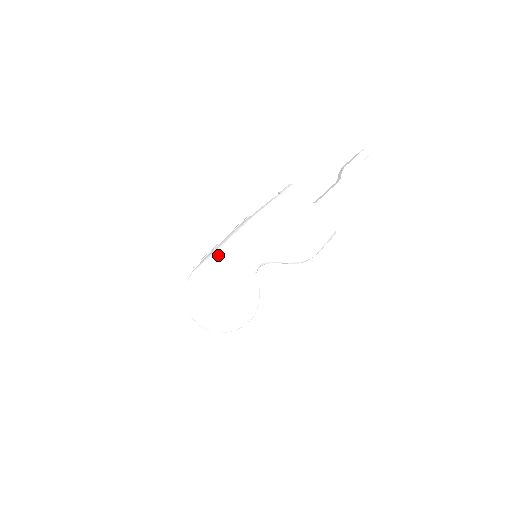
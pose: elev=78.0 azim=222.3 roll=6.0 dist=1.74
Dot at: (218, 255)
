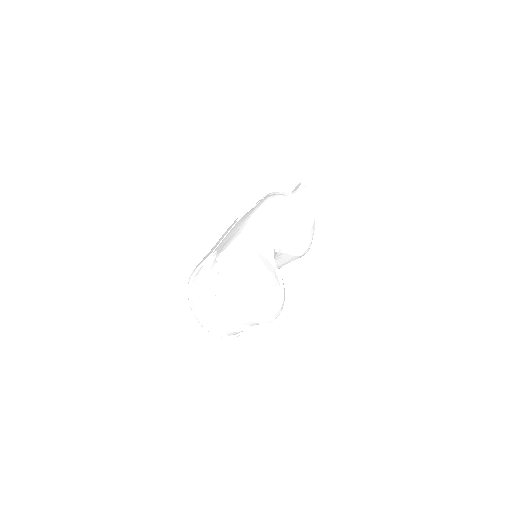
Dot at: (243, 236)
